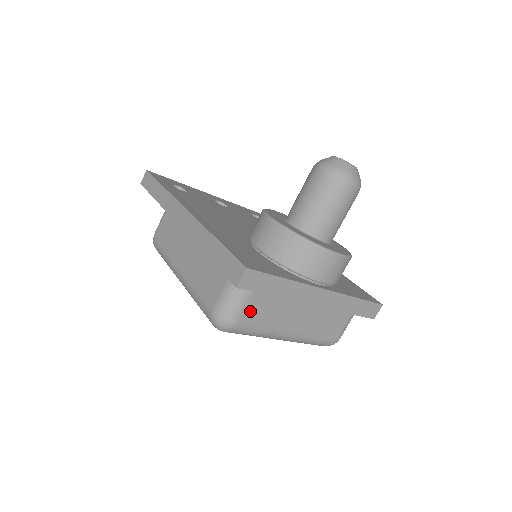
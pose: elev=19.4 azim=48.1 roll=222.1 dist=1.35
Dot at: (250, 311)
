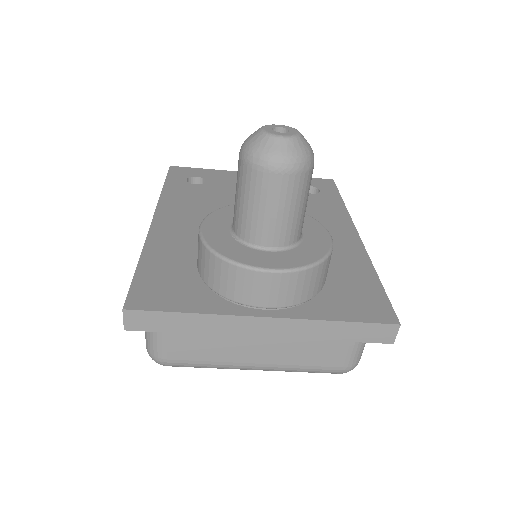
Dot at: (175, 346)
